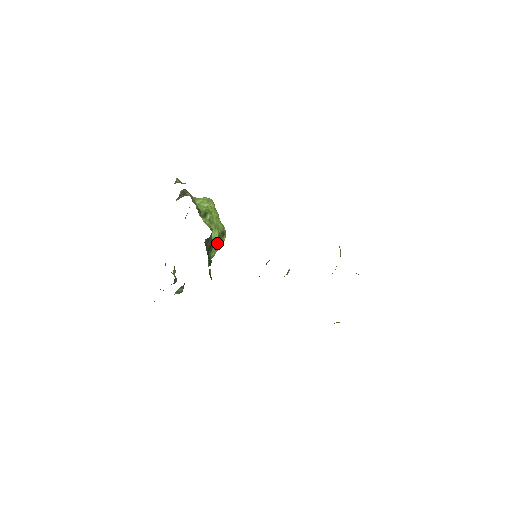
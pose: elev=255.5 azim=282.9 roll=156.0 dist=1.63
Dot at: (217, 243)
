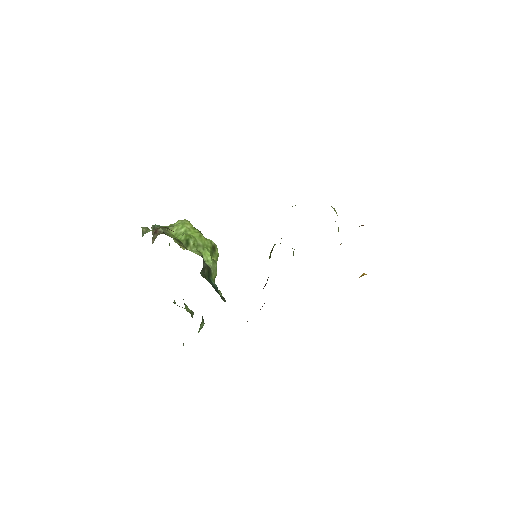
Dot at: (213, 263)
